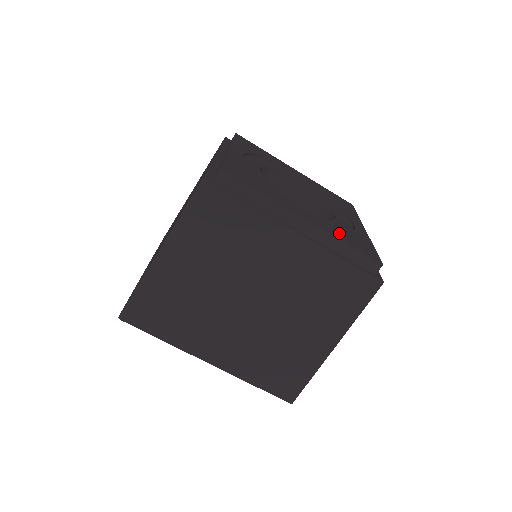
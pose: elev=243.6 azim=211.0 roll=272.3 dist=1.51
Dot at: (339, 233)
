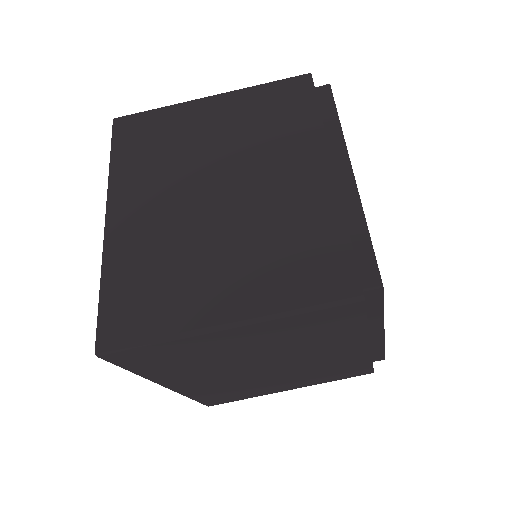
Dot at: occluded
